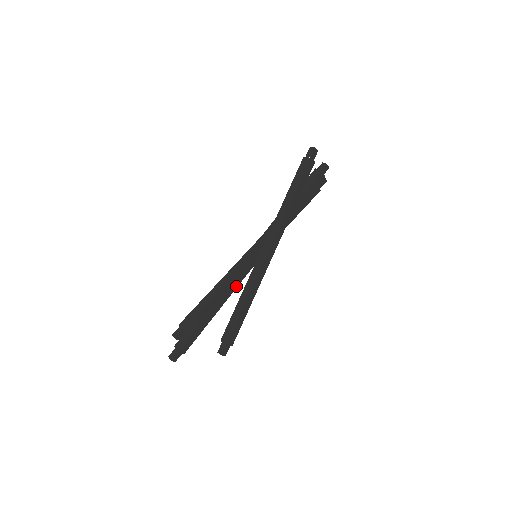
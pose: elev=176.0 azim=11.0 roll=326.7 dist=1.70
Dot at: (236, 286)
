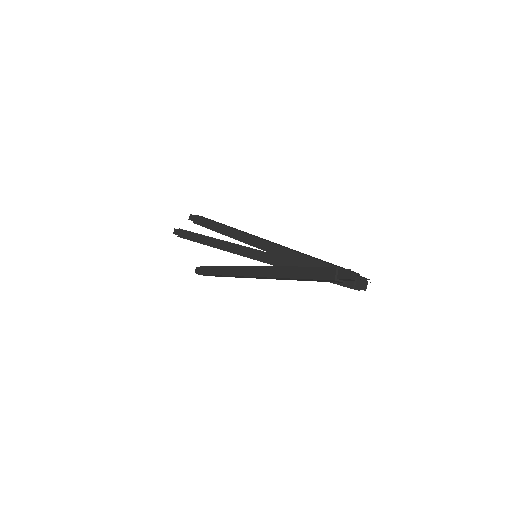
Dot at: occluded
